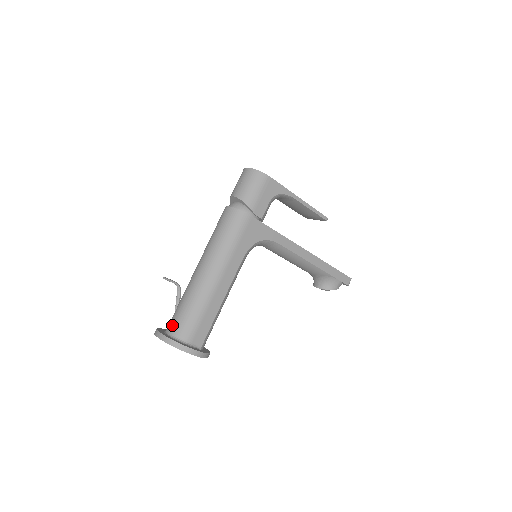
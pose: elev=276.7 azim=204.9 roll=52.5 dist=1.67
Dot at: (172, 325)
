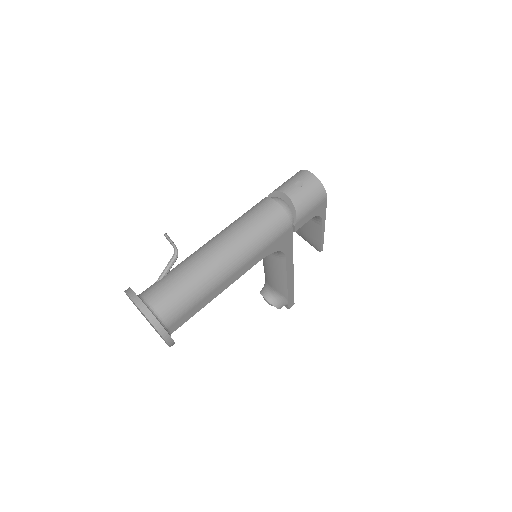
Dot at: (157, 298)
